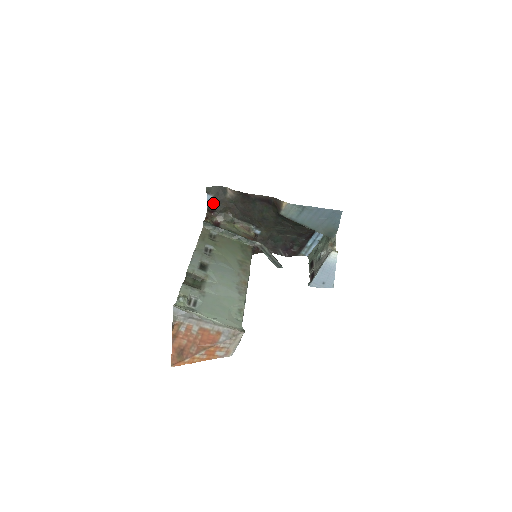
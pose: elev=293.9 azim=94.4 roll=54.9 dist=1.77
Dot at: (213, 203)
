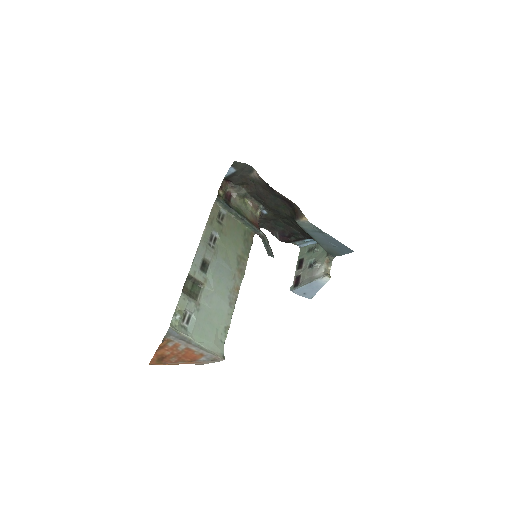
Dot at: (233, 175)
